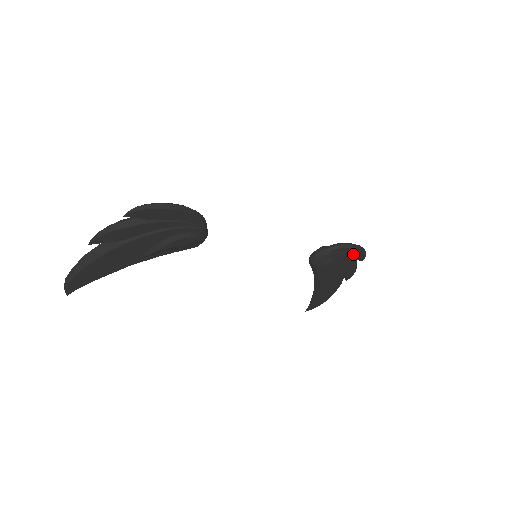
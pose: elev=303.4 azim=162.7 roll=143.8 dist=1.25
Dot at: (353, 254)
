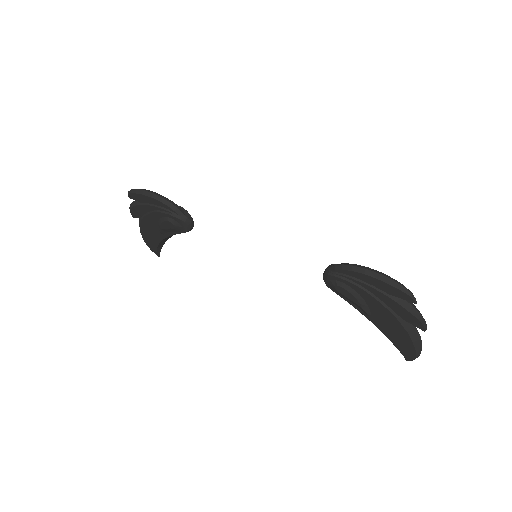
Dot at: (378, 285)
